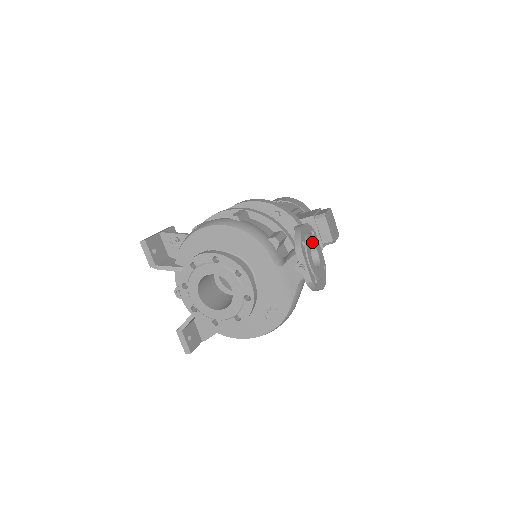
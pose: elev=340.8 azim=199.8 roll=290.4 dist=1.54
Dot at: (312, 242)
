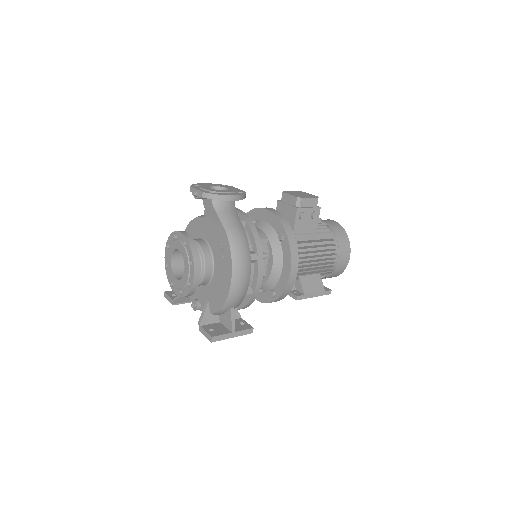
Dot at: (217, 186)
